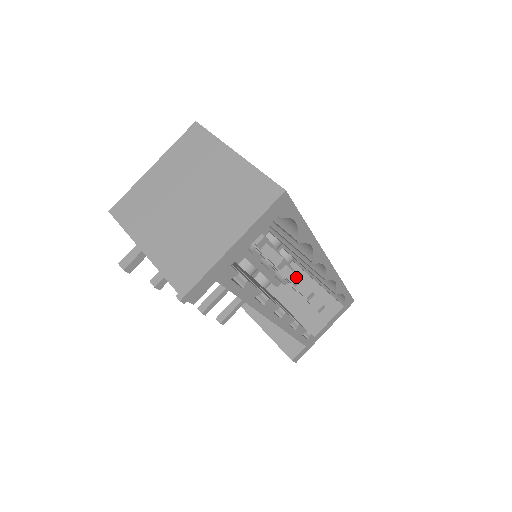
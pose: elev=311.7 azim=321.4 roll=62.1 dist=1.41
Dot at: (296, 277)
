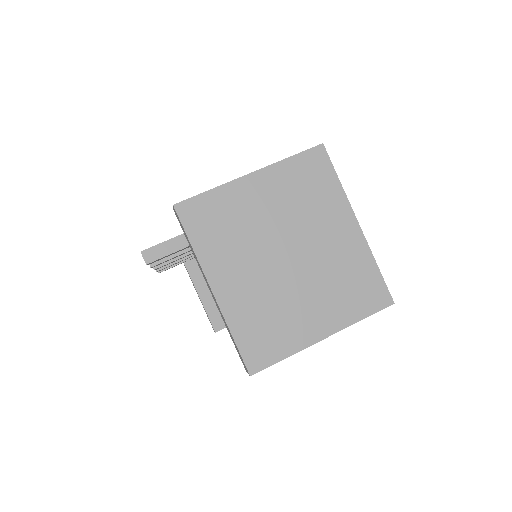
Dot at: occluded
